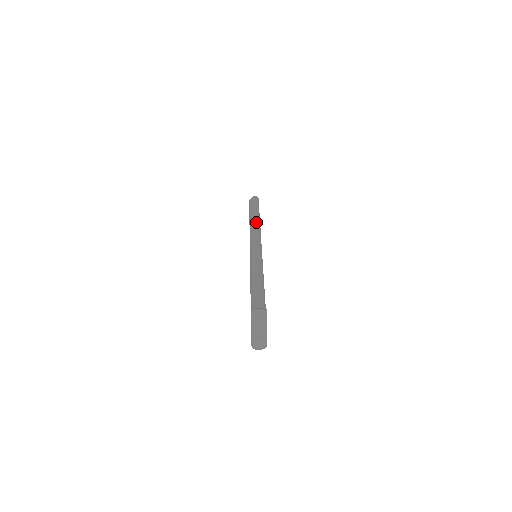
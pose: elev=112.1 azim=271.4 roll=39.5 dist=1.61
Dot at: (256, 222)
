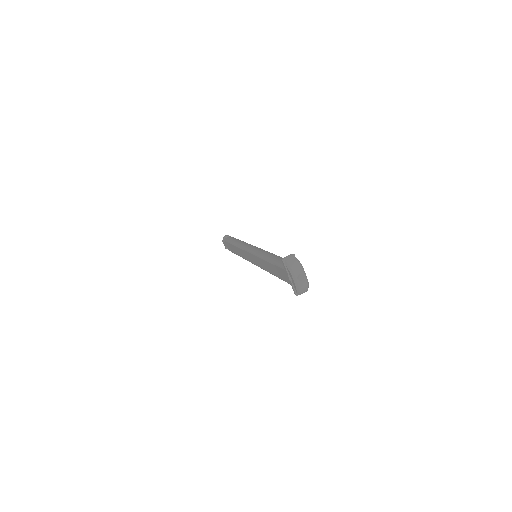
Dot at: (240, 241)
